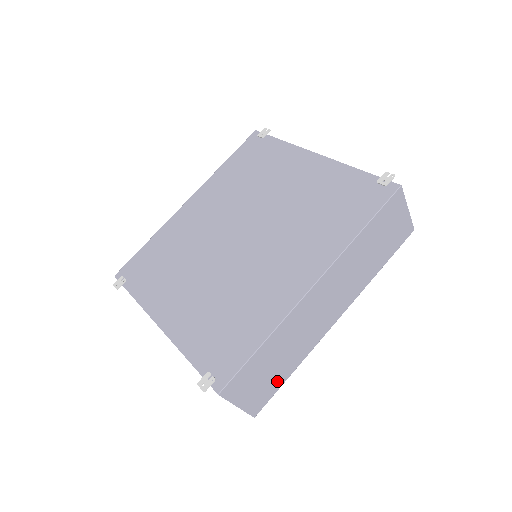
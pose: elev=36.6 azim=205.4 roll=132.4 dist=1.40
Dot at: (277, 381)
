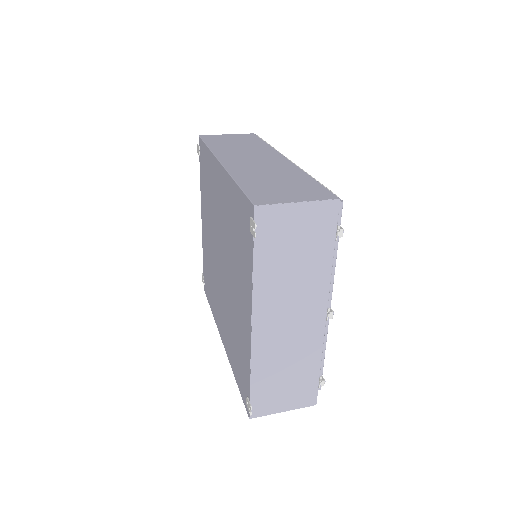
Dot at: occluded
